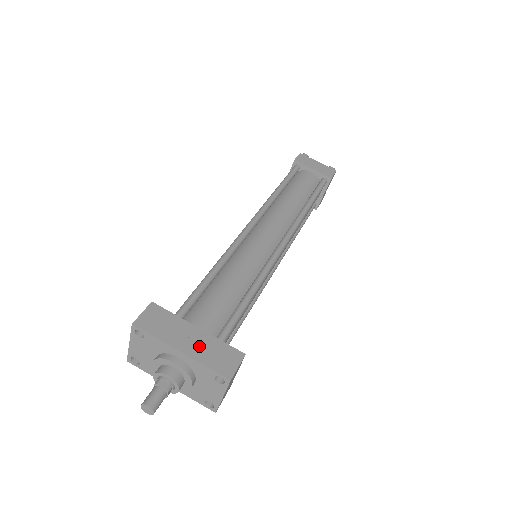
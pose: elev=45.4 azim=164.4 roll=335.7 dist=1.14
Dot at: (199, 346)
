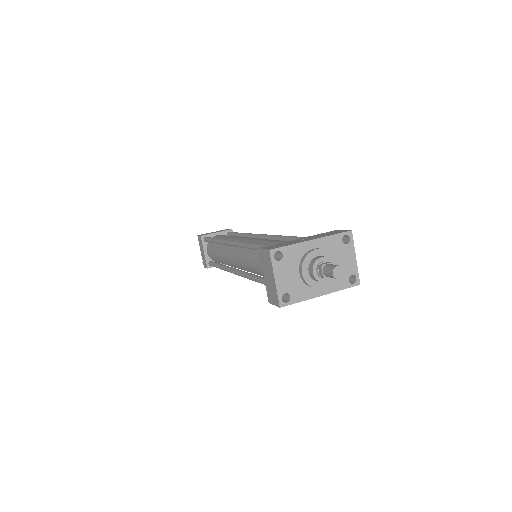
Dot at: (314, 237)
